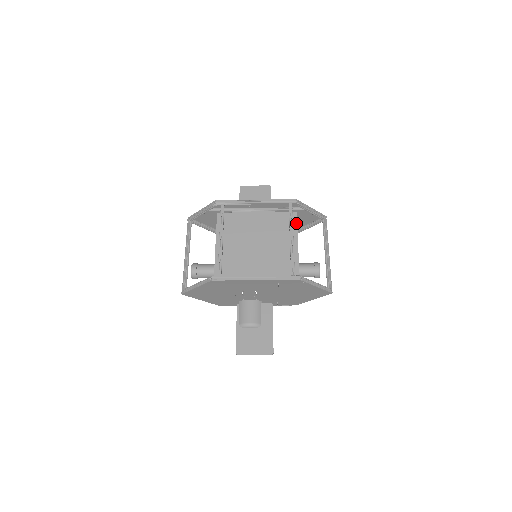
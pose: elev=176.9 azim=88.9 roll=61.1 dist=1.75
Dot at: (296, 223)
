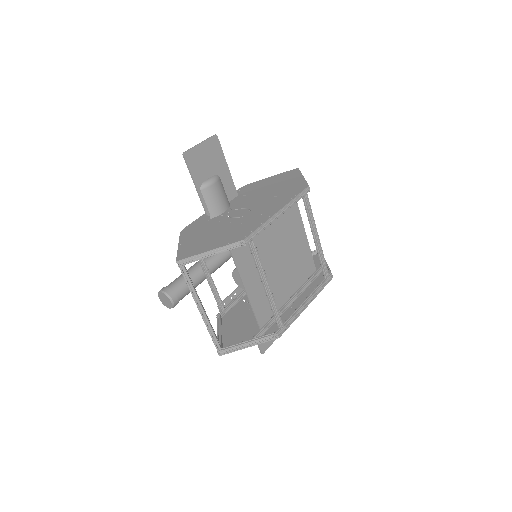
Dot at: (297, 205)
